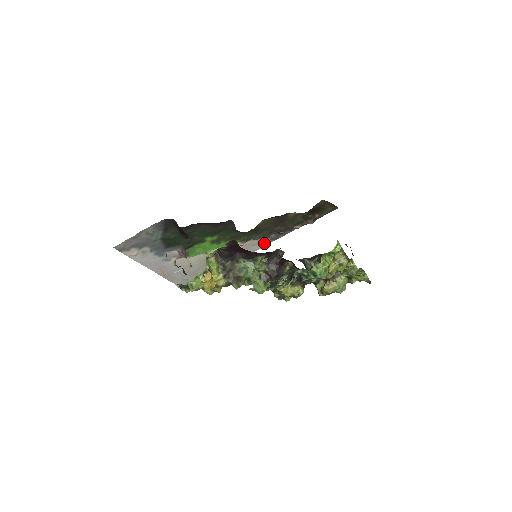
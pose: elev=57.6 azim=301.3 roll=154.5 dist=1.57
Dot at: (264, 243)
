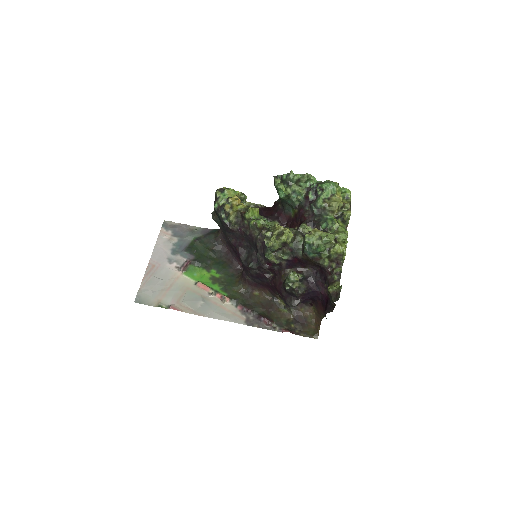
Dot at: (238, 320)
